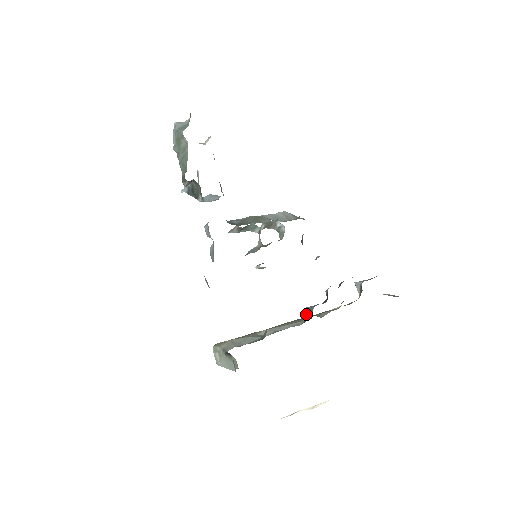
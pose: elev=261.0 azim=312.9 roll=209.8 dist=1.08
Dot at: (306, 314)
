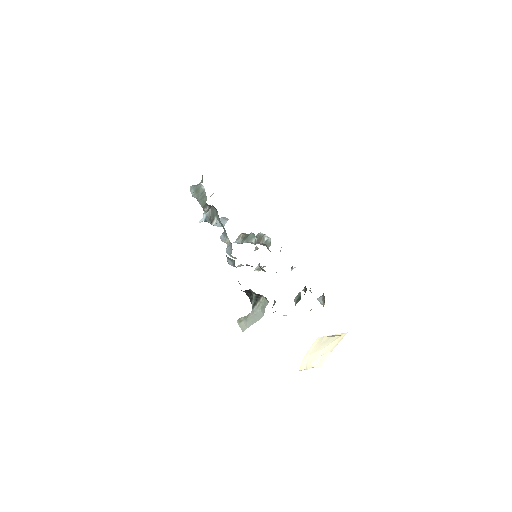
Dot at: (295, 303)
